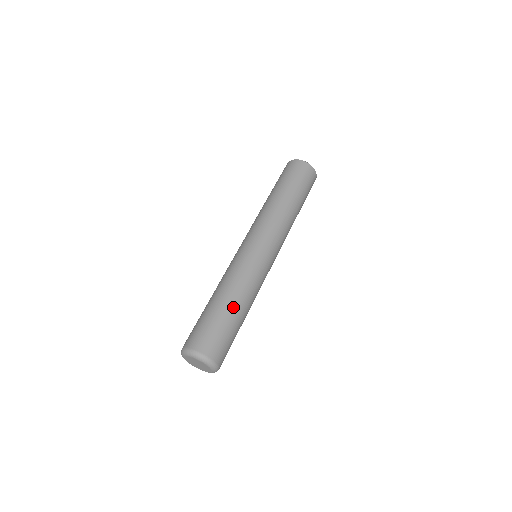
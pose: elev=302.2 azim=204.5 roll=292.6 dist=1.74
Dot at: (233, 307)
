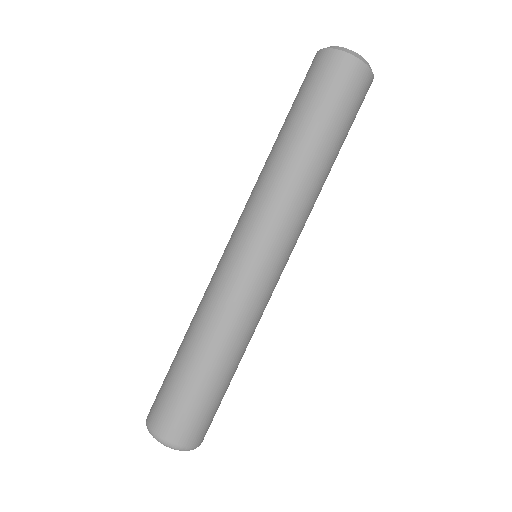
Dot at: (230, 371)
